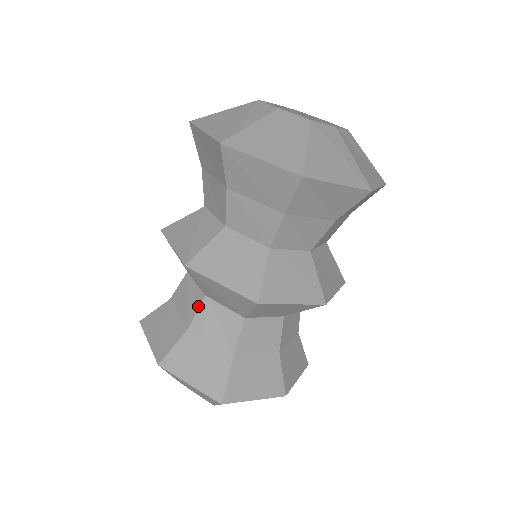
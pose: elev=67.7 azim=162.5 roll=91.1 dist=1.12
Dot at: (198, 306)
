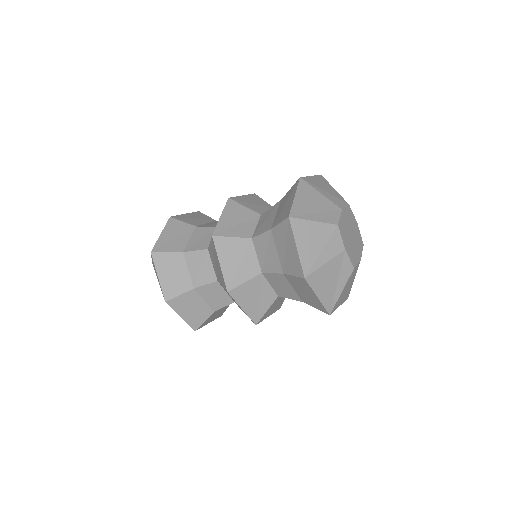
Dot at: (209, 282)
